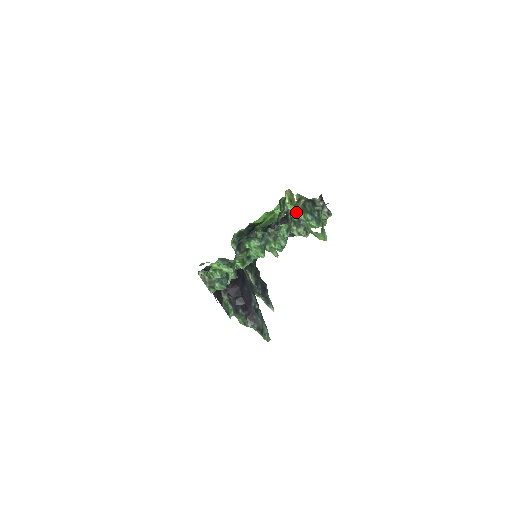
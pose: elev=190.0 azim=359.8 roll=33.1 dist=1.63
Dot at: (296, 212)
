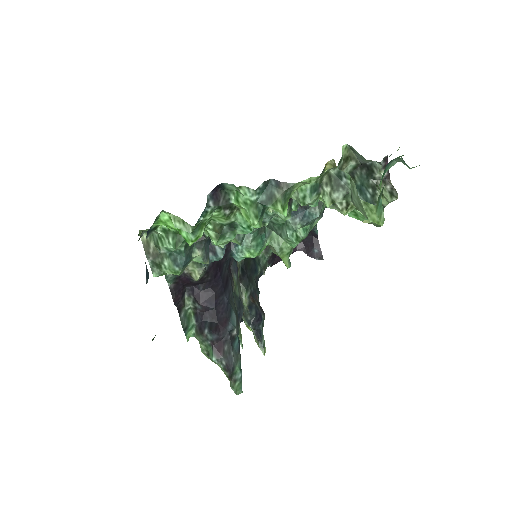
Dot at: occluded
